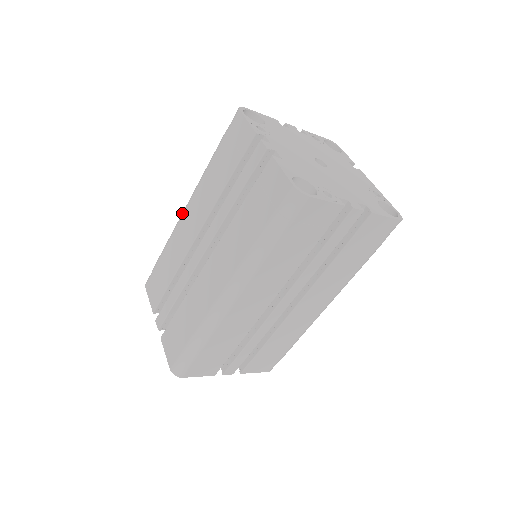
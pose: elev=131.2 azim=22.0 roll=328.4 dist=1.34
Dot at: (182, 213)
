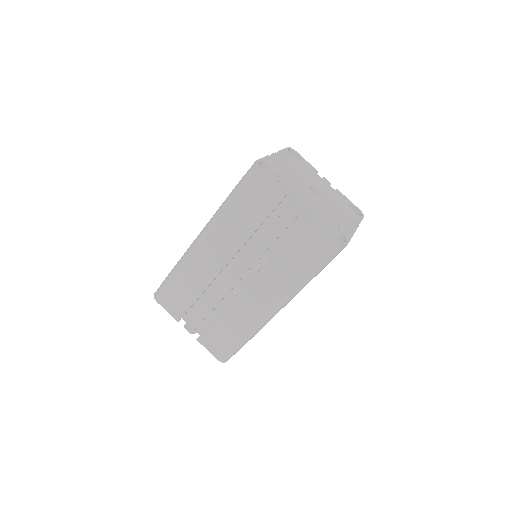
Dot at: occluded
